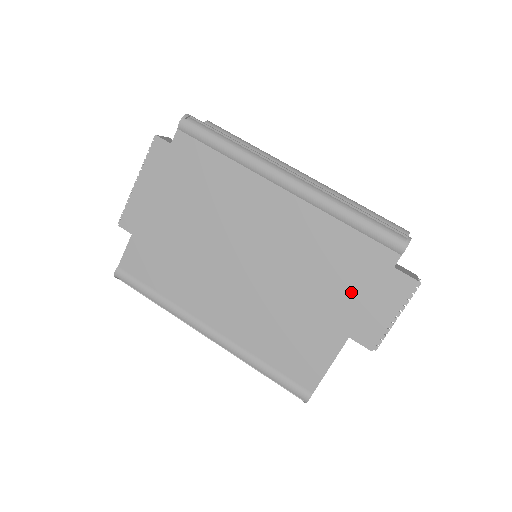
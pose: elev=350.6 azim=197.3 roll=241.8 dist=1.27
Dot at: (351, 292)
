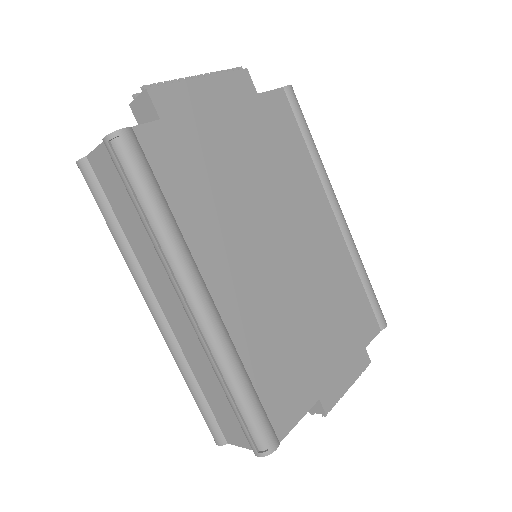
Dot at: (346, 341)
